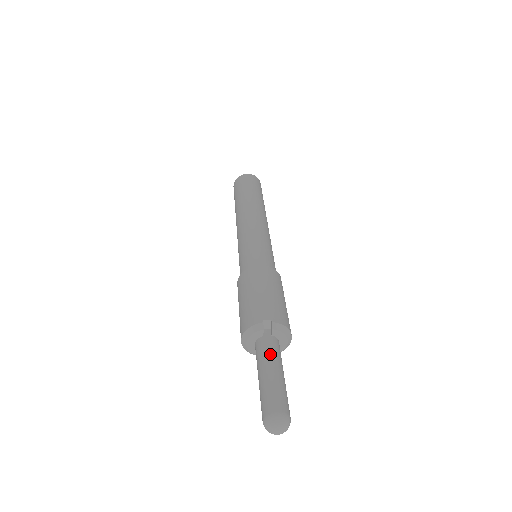
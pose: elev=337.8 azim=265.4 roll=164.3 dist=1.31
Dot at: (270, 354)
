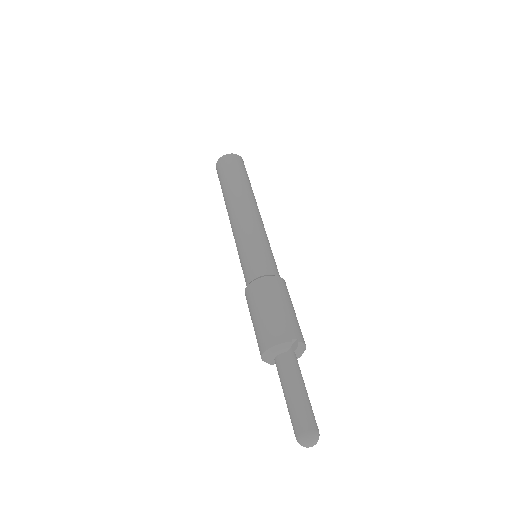
Dot at: (297, 372)
